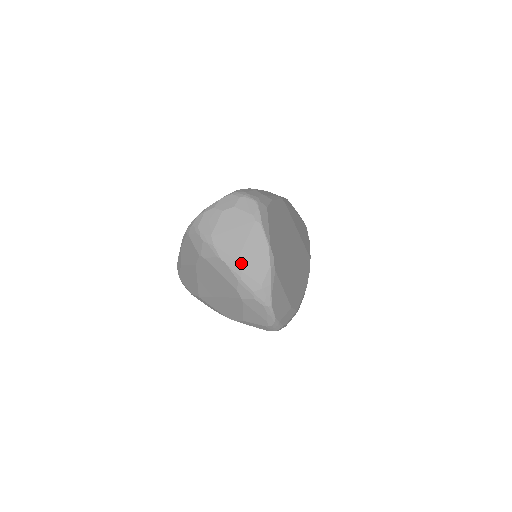
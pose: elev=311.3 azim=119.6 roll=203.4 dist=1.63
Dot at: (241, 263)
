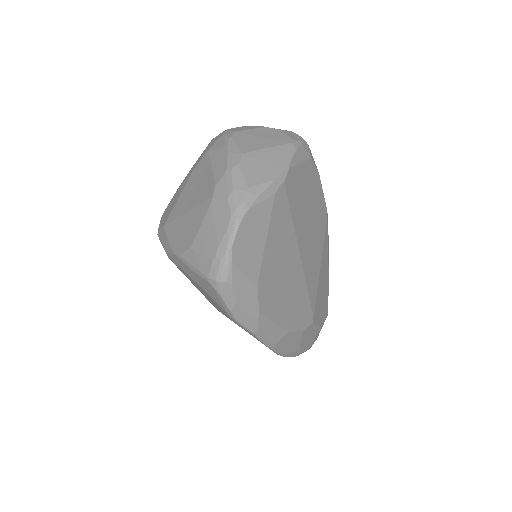
Dot at: (245, 157)
